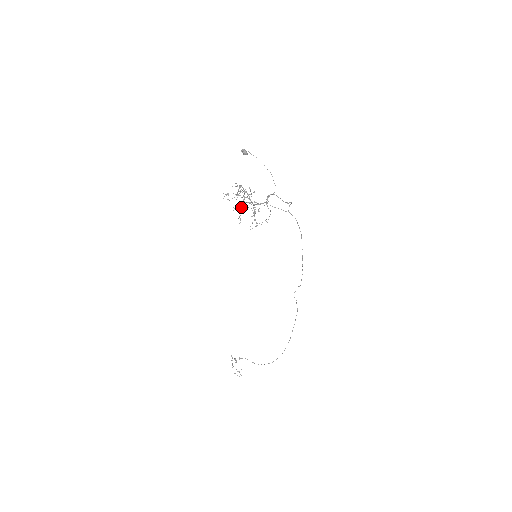
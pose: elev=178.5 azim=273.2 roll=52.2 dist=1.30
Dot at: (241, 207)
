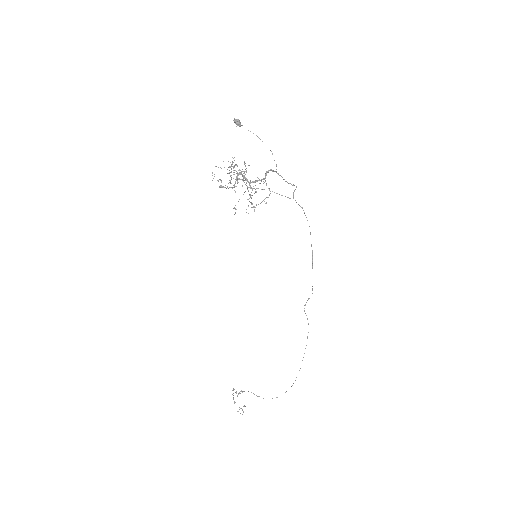
Dot at: (234, 187)
